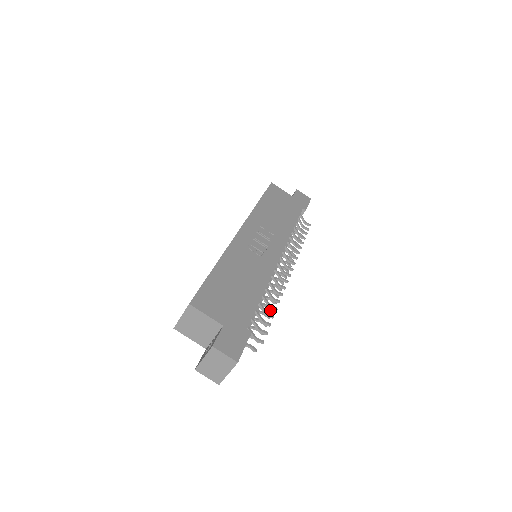
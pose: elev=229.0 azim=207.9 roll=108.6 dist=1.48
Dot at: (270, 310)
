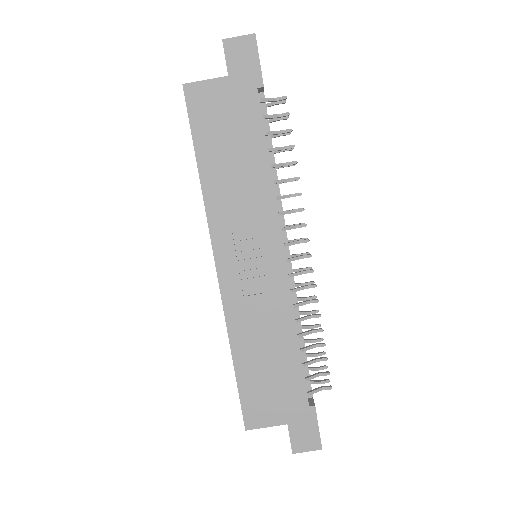
Dot at: (315, 313)
